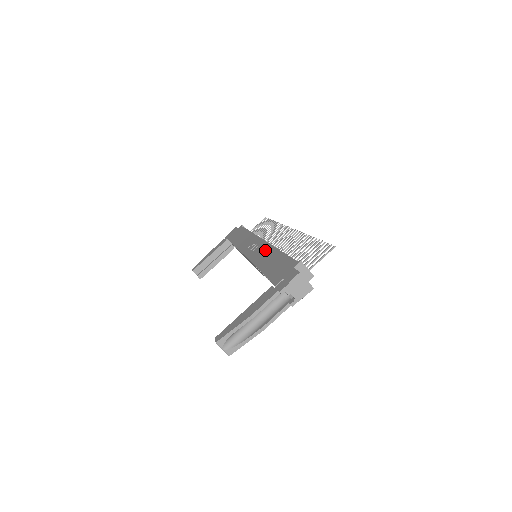
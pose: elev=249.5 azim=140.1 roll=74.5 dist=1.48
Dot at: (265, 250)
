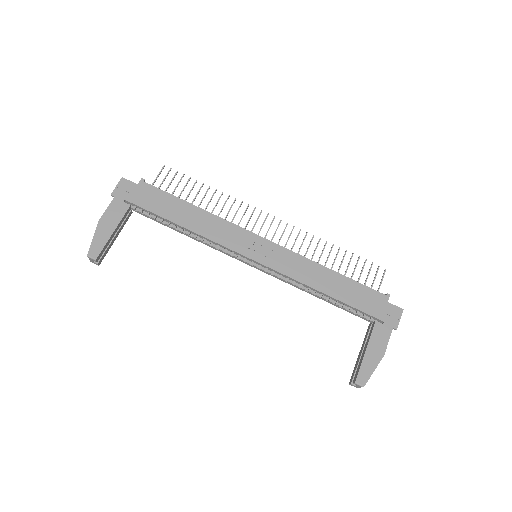
Dot at: (301, 263)
